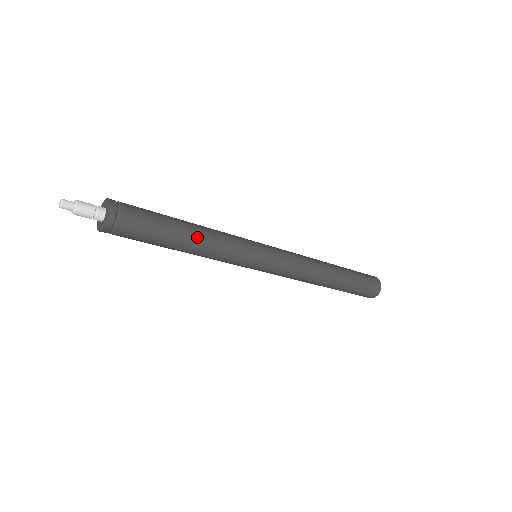
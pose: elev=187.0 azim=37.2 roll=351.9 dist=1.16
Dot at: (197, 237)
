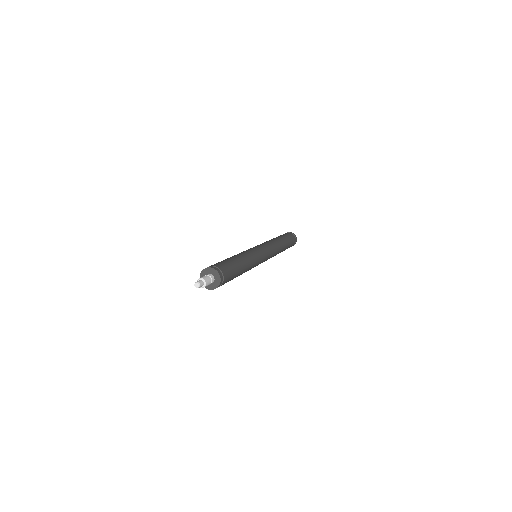
Dot at: (245, 263)
